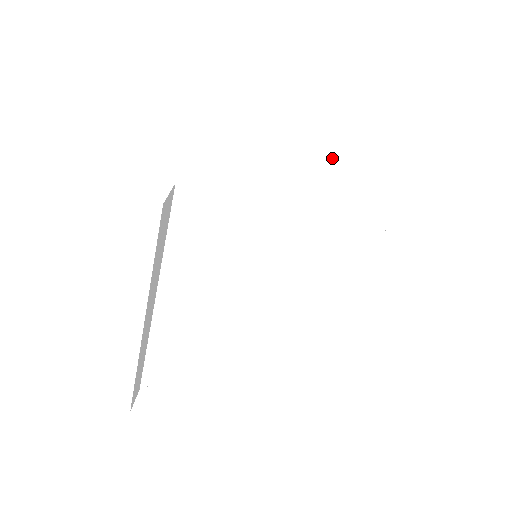
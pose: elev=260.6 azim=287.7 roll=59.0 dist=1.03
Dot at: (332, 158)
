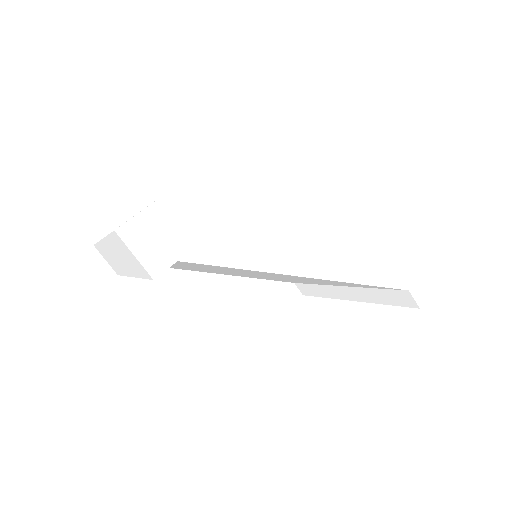
Dot at: (328, 279)
